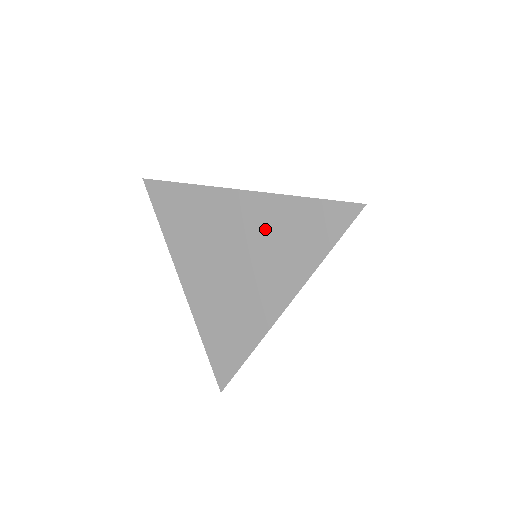
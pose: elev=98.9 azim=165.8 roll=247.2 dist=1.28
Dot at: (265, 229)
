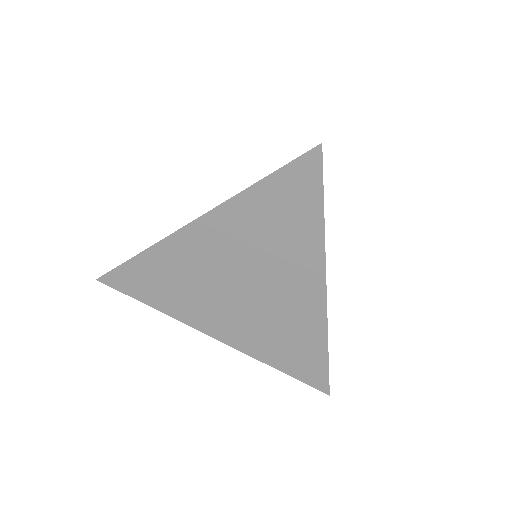
Dot at: (244, 240)
